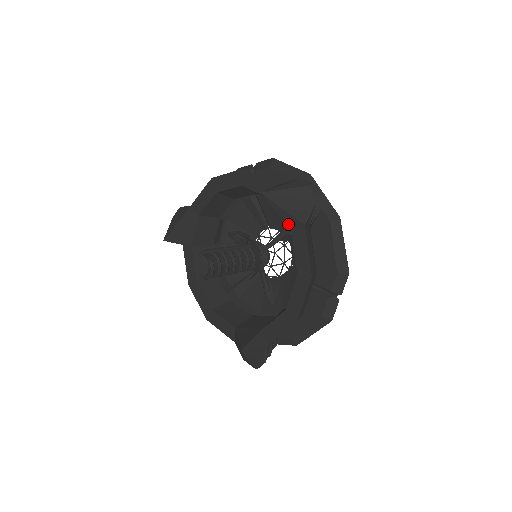
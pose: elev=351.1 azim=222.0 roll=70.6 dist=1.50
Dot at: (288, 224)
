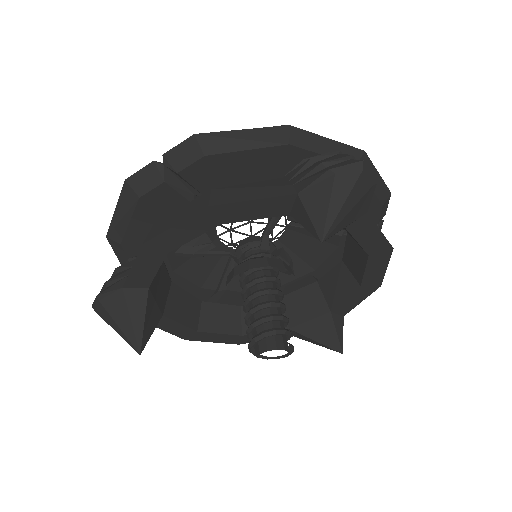
Dot at: occluded
